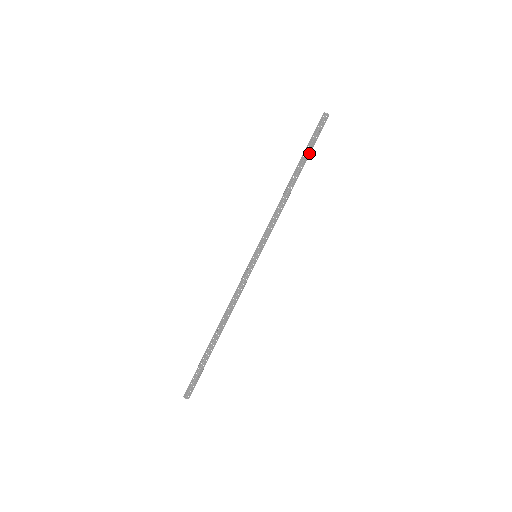
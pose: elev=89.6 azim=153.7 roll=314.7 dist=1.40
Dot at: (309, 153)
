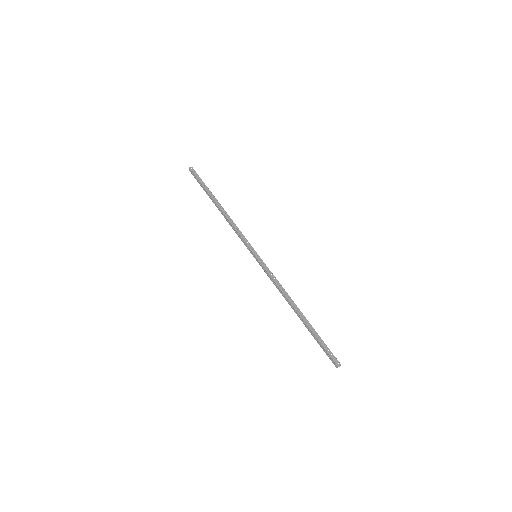
Dot at: (207, 189)
